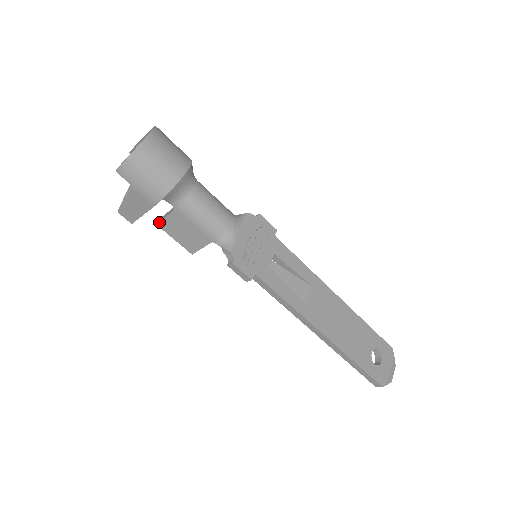
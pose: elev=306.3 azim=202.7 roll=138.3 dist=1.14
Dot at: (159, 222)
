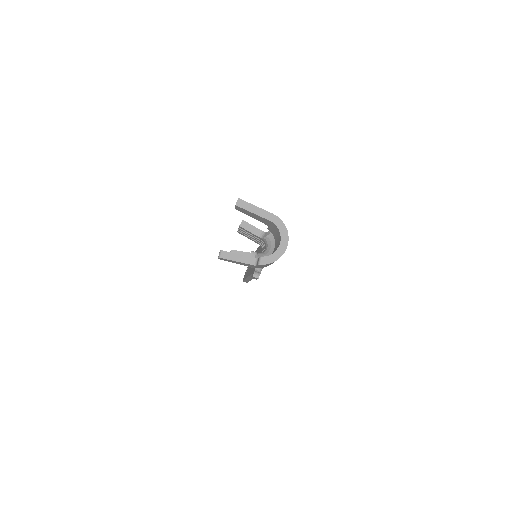
Dot at: occluded
